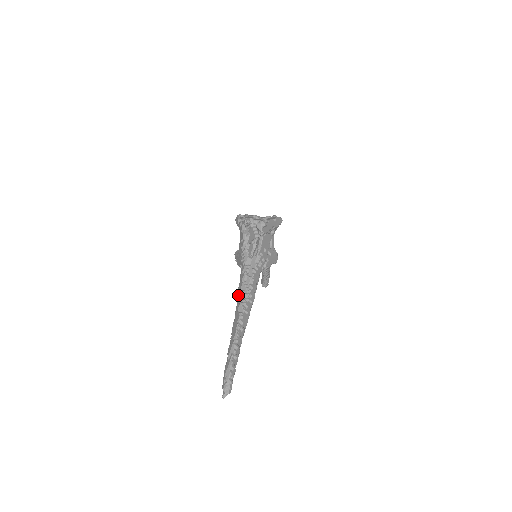
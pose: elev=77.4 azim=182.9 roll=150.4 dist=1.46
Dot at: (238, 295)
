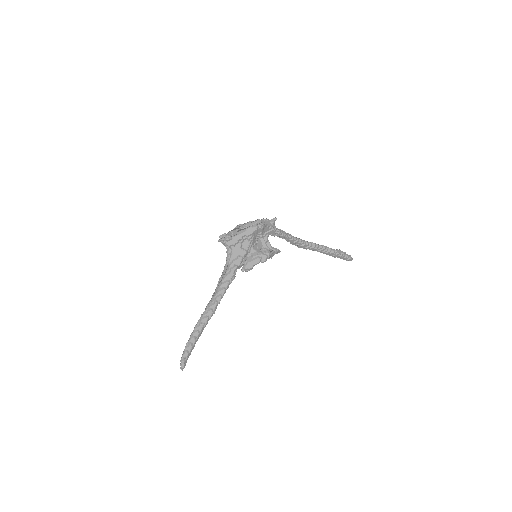
Dot at: occluded
